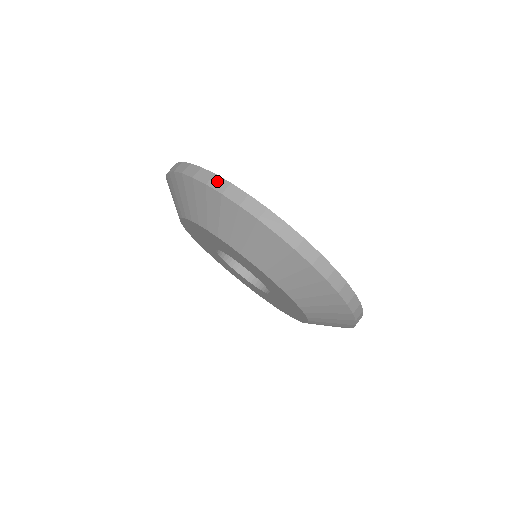
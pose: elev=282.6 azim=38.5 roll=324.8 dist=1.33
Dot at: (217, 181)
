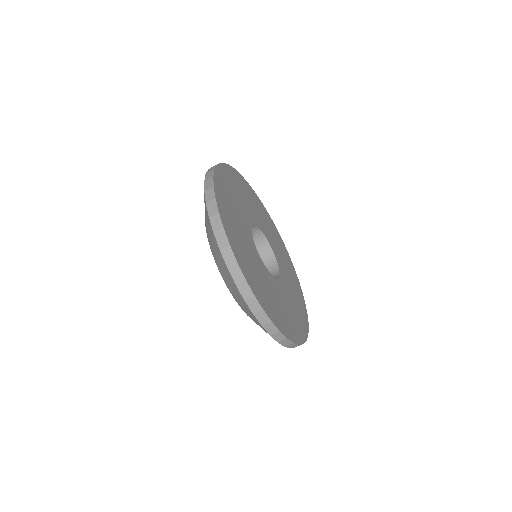
Dot at: (292, 345)
